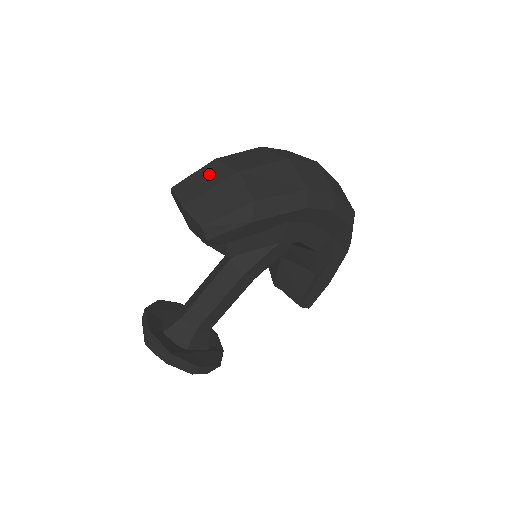
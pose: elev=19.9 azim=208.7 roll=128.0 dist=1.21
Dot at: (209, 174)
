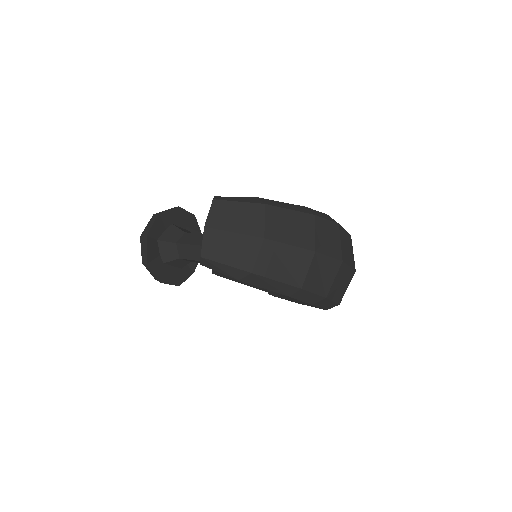
Dot at: (246, 216)
